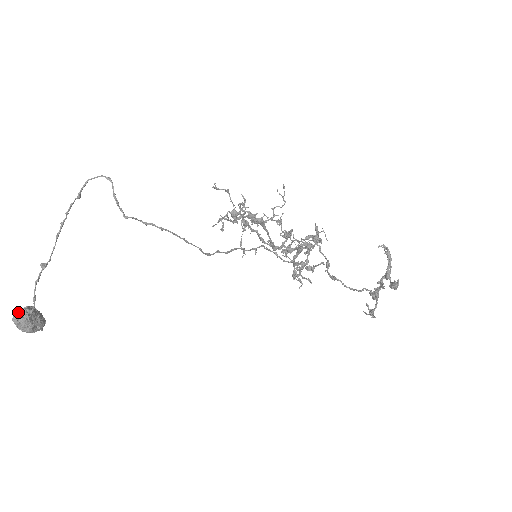
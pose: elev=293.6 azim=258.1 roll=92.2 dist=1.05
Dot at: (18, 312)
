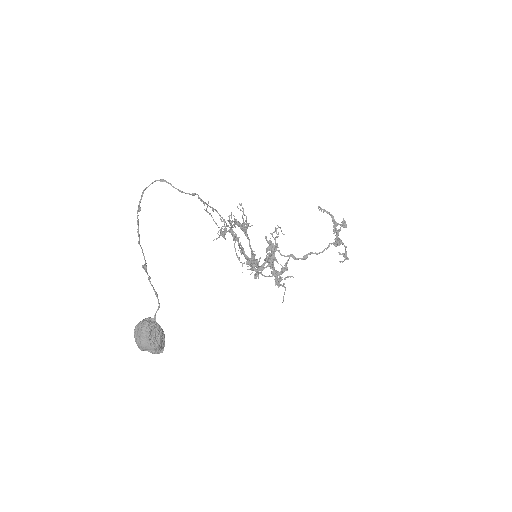
Dot at: (144, 321)
